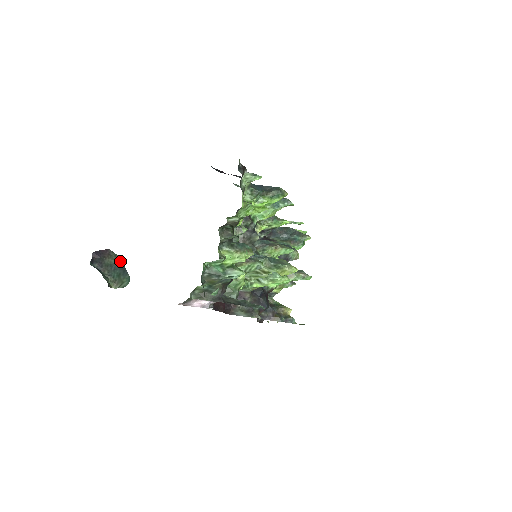
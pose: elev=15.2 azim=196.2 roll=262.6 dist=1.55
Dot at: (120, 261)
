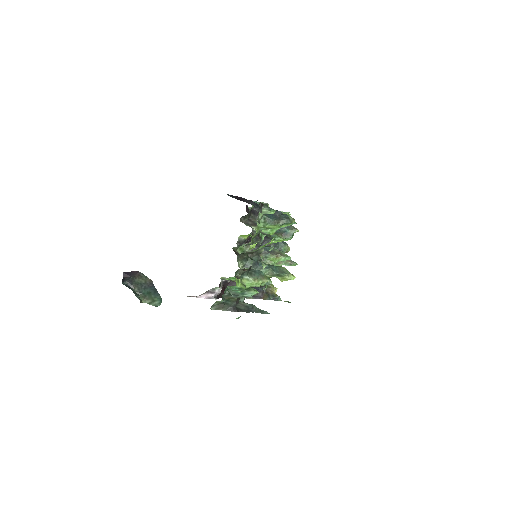
Dot at: (151, 283)
